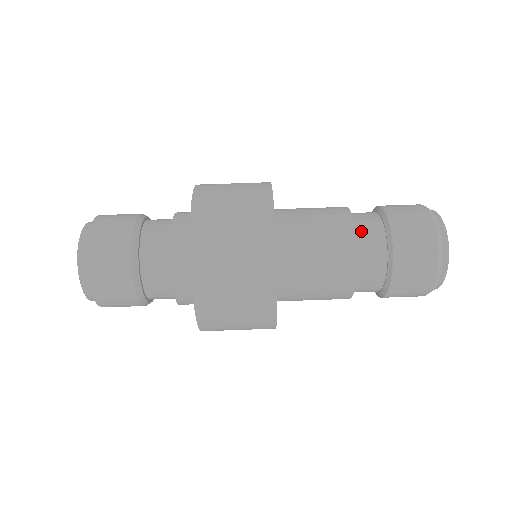
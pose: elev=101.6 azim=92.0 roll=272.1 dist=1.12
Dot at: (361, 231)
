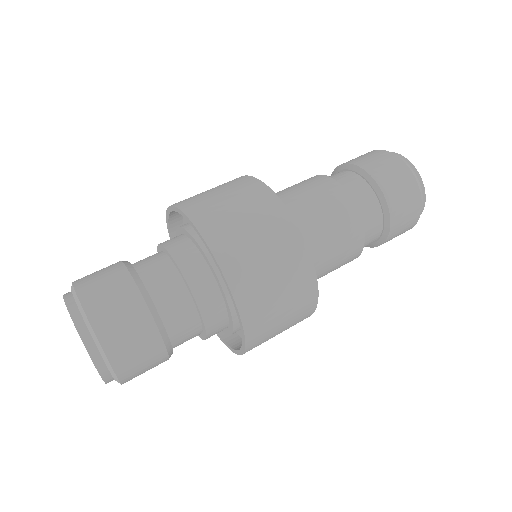
Dot at: (360, 209)
